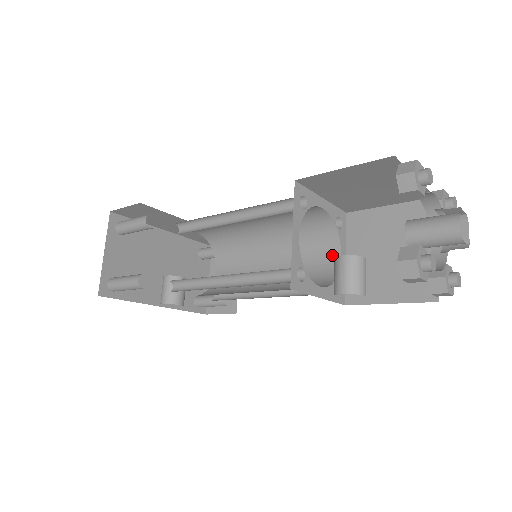
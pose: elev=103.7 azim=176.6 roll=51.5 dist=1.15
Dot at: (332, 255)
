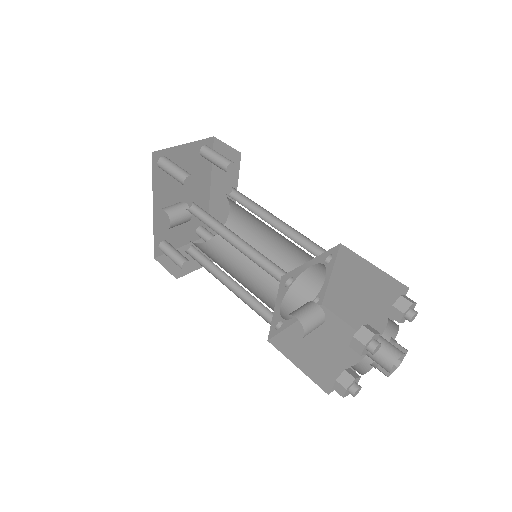
Dot at: (293, 310)
